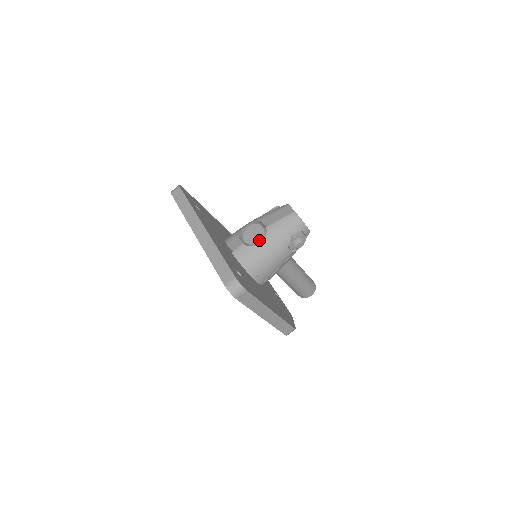
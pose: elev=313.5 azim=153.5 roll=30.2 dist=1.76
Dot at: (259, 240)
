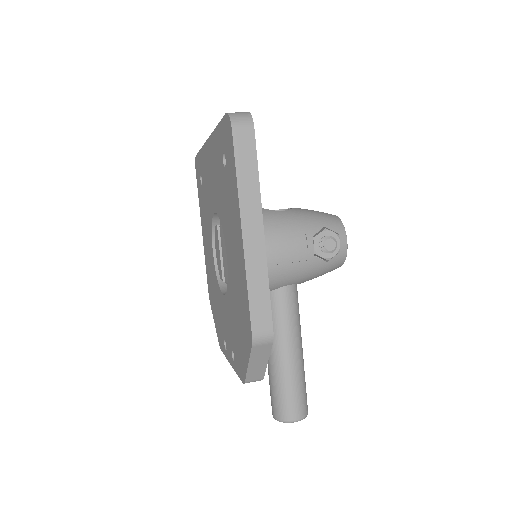
Dot at: occluded
